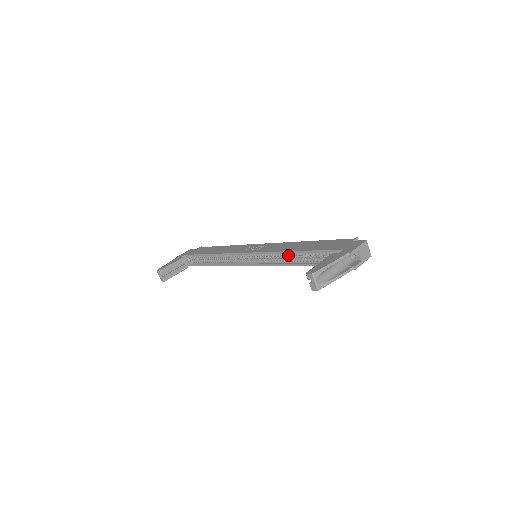
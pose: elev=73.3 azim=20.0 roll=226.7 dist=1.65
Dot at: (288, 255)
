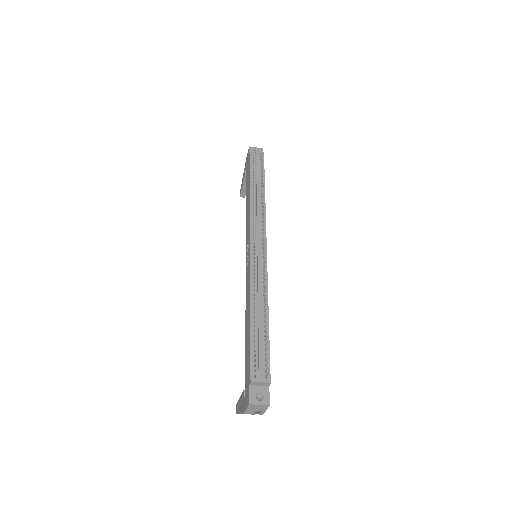
Dot at: occluded
